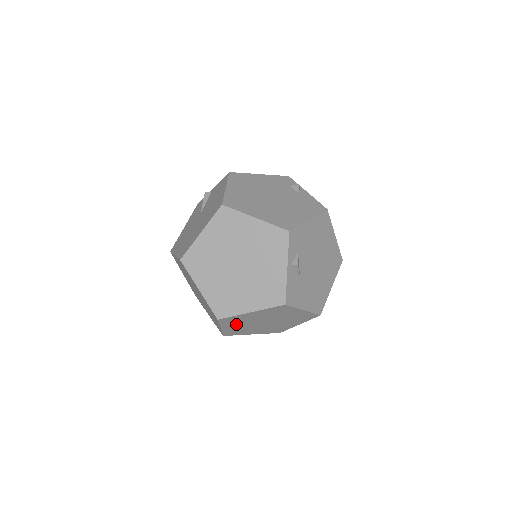
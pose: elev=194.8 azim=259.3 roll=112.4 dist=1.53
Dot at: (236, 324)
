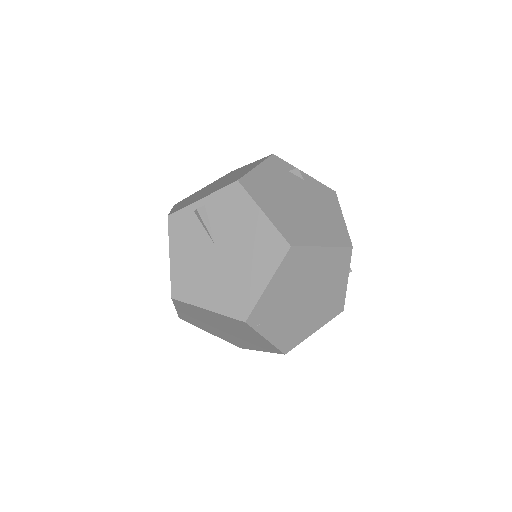
Dot at: occluded
